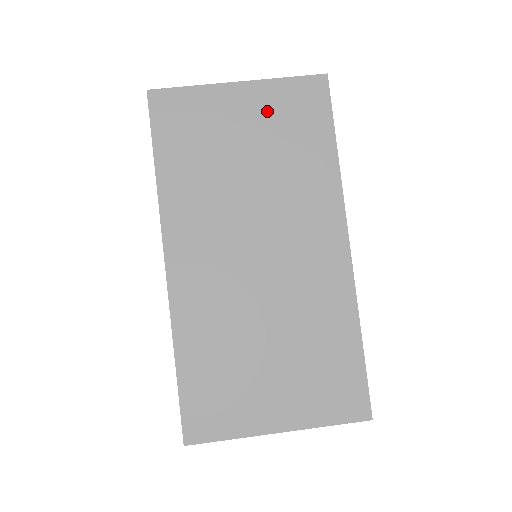
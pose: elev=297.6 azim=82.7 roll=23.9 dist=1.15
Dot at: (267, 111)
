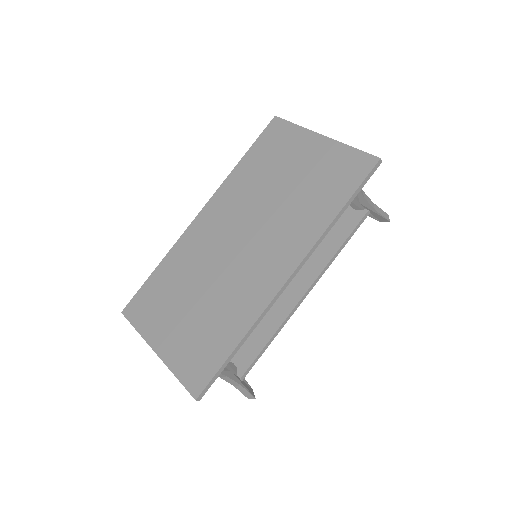
Dot at: (322, 161)
